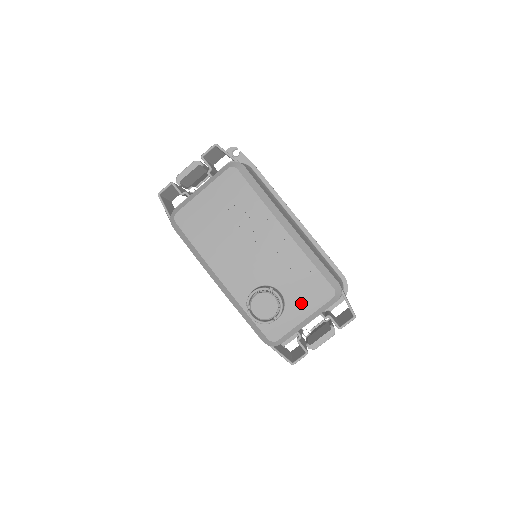
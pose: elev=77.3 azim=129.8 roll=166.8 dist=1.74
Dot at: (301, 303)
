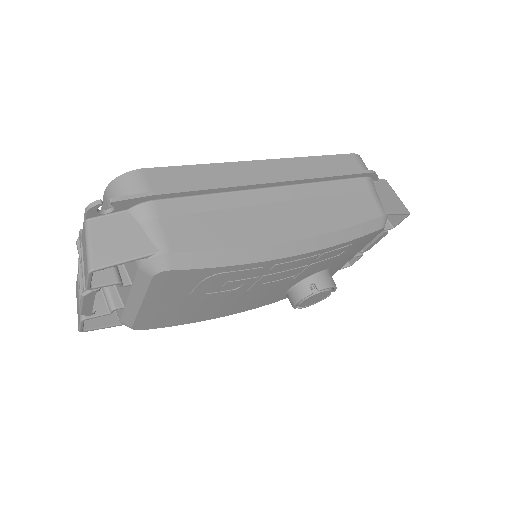
Dot at: (346, 257)
